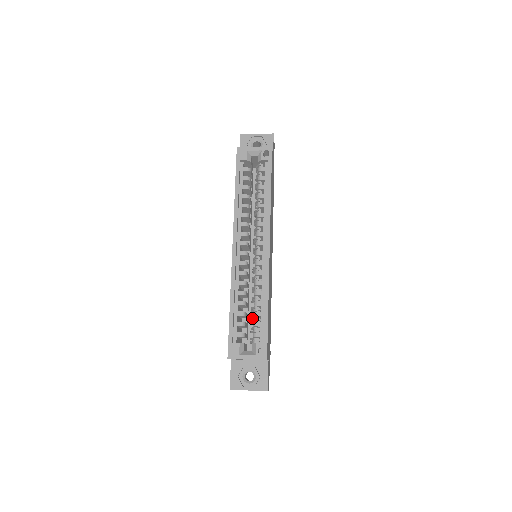
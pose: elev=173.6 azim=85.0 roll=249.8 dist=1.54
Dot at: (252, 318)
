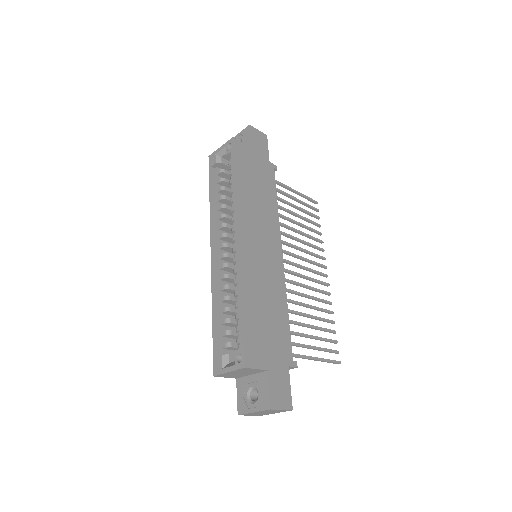
Dot at: occluded
